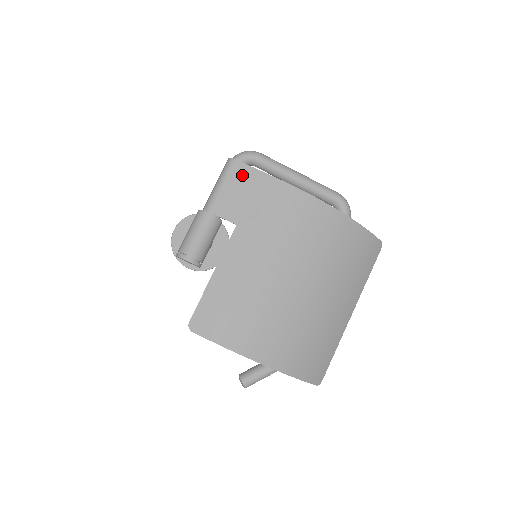
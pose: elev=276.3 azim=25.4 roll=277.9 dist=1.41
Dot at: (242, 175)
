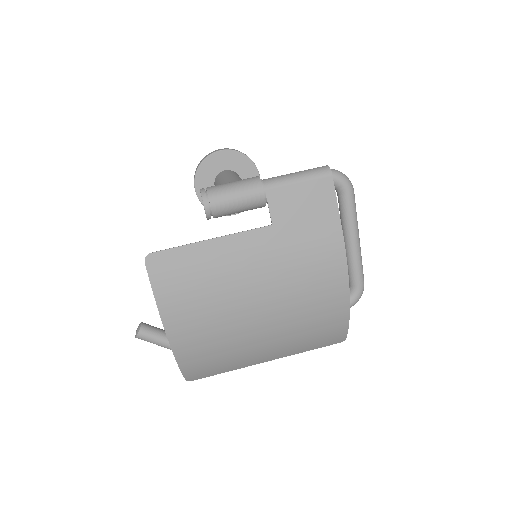
Dot at: (322, 193)
